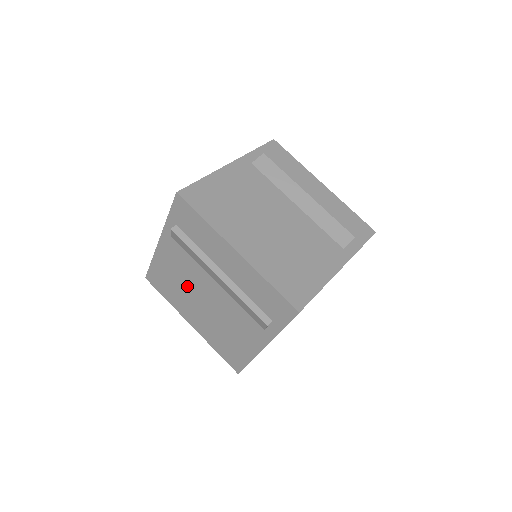
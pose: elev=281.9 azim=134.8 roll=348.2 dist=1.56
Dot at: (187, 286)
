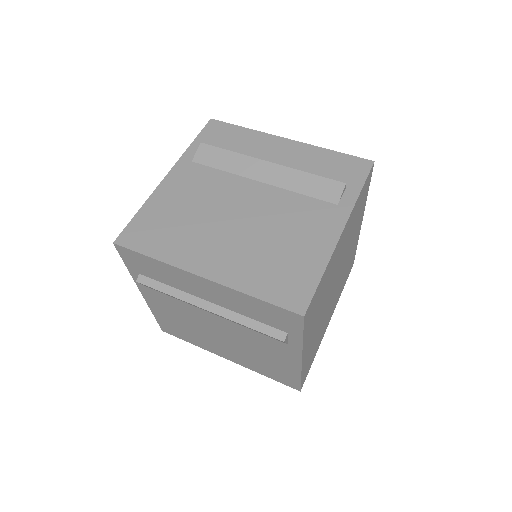
Dot at: (195, 326)
